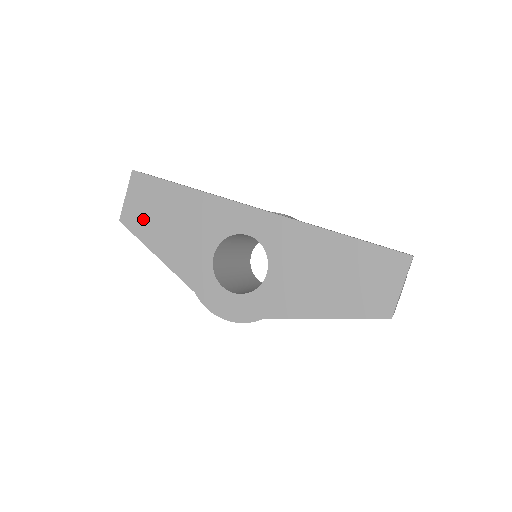
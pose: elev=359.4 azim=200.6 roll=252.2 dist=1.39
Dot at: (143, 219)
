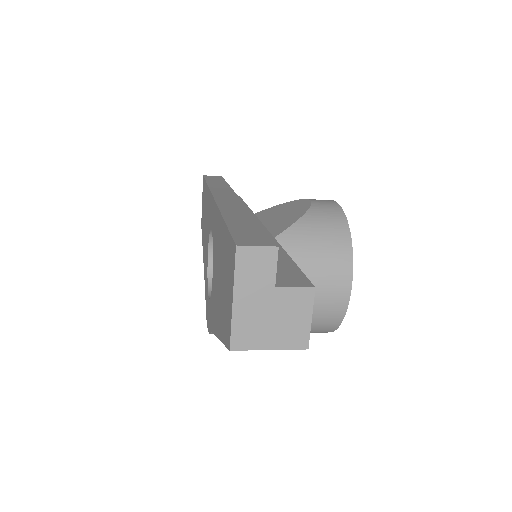
Dot at: occluded
